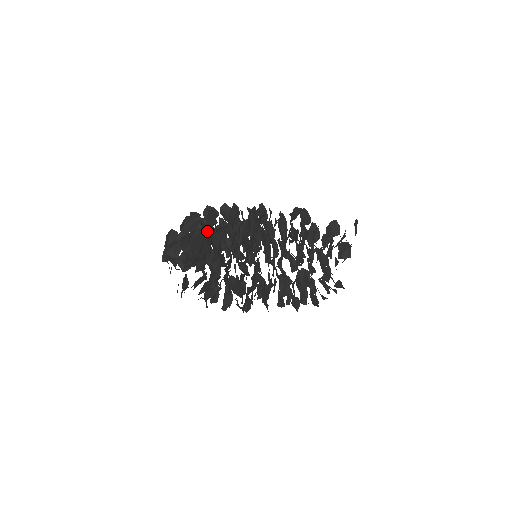
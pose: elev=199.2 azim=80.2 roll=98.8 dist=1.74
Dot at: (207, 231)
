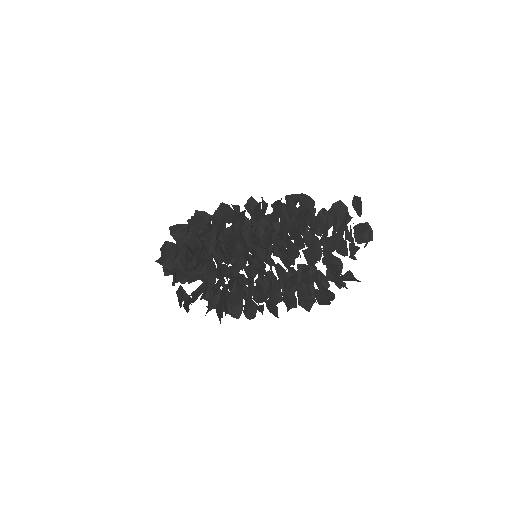
Dot at: (193, 238)
